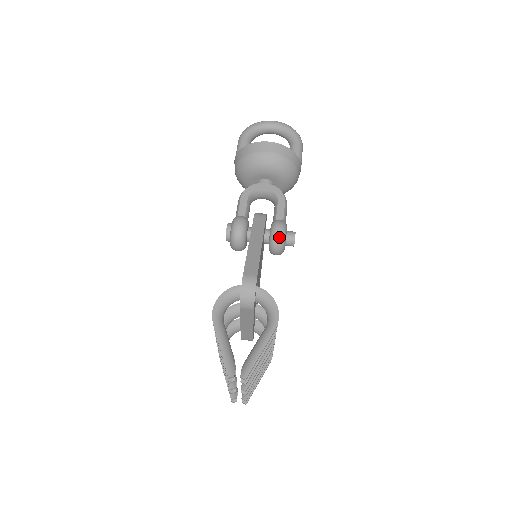
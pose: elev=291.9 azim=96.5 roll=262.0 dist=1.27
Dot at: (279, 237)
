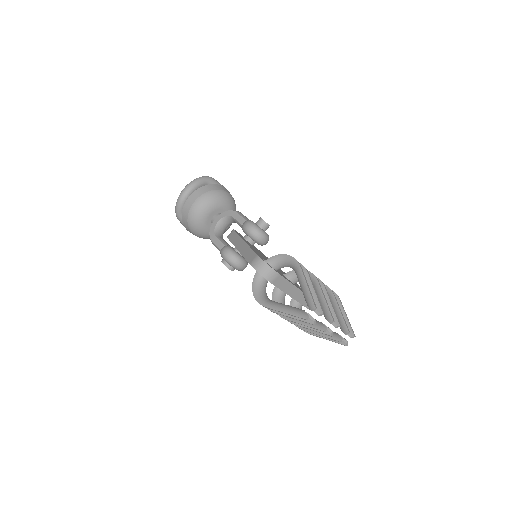
Dot at: (253, 230)
